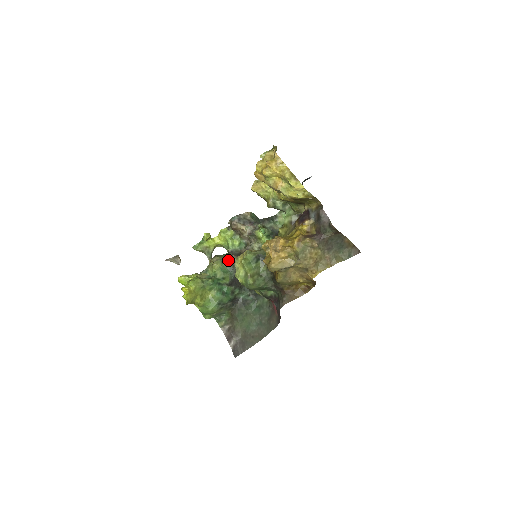
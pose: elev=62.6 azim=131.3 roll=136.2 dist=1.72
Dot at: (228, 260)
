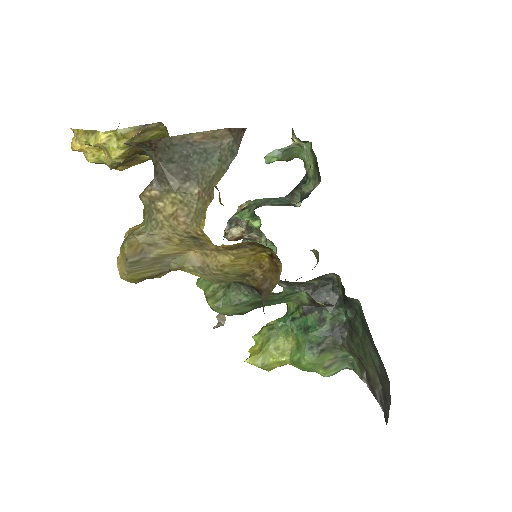
Dot at: occluded
